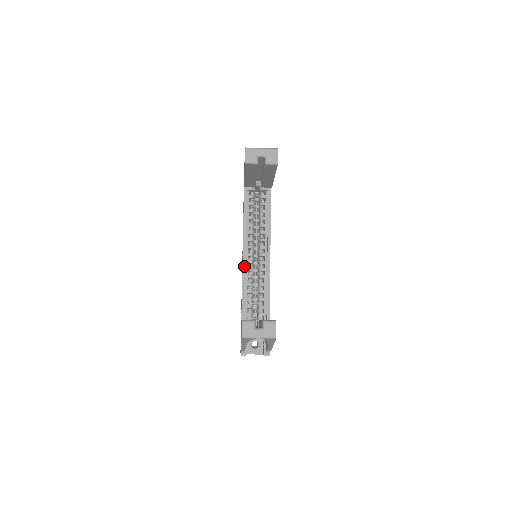
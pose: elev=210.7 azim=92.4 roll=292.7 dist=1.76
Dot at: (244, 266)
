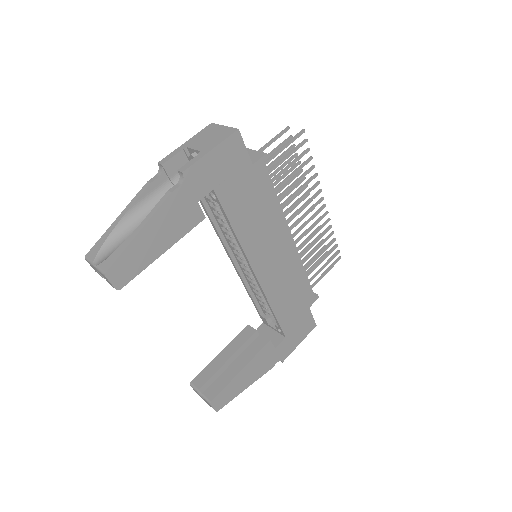
Dot at: (238, 273)
